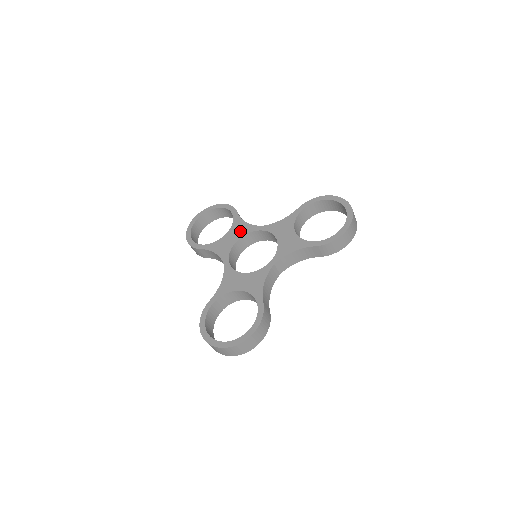
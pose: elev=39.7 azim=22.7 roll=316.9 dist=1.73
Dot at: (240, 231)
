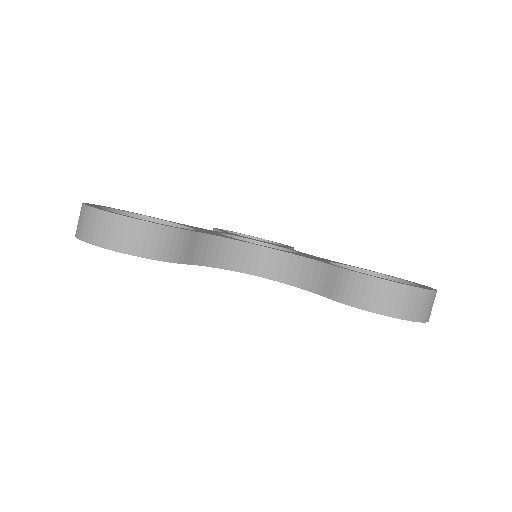
Dot at: occluded
